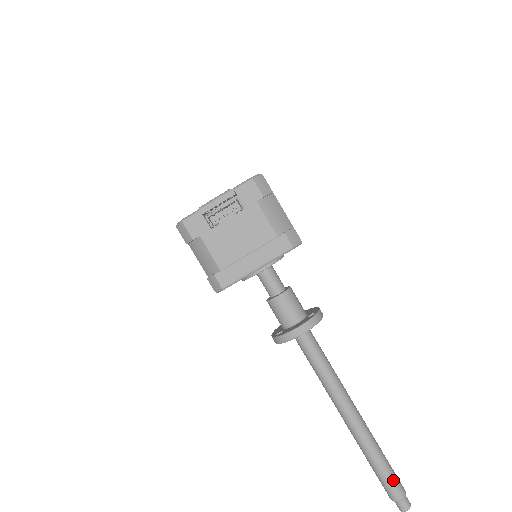
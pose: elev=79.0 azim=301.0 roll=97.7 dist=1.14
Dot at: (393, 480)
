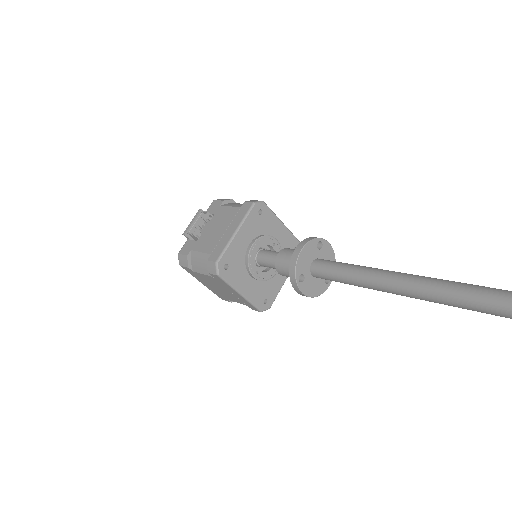
Dot at: out of frame
